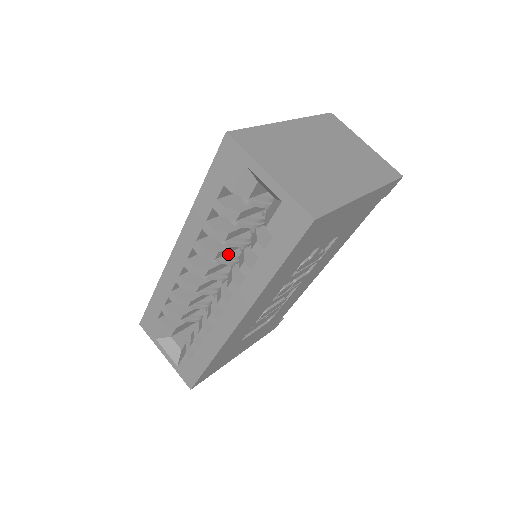
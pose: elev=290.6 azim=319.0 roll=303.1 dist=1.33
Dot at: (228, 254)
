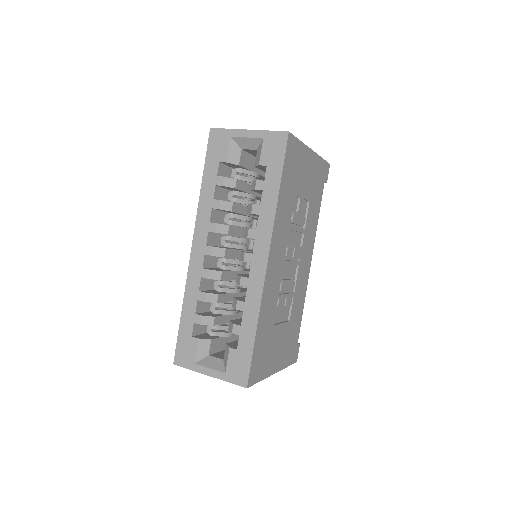
Dot at: (236, 237)
